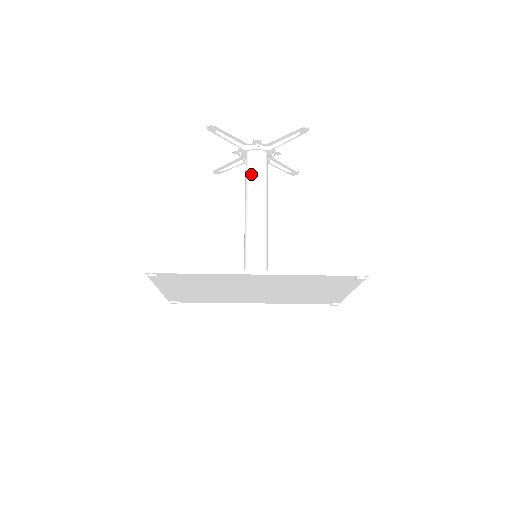
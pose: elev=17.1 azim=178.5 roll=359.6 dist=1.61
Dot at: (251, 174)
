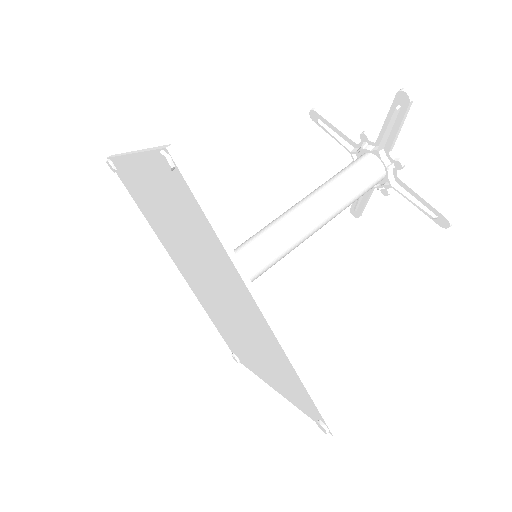
Dot at: (353, 180)
